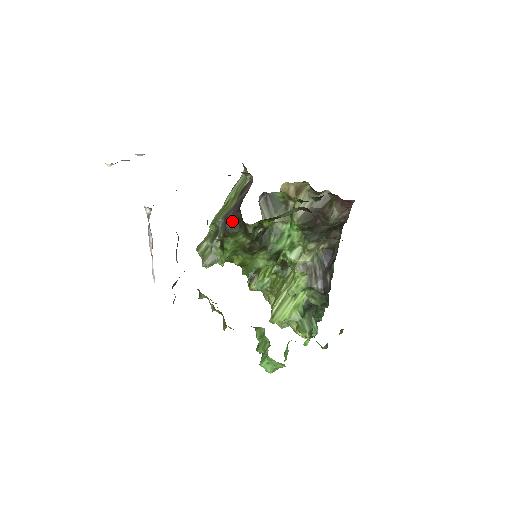
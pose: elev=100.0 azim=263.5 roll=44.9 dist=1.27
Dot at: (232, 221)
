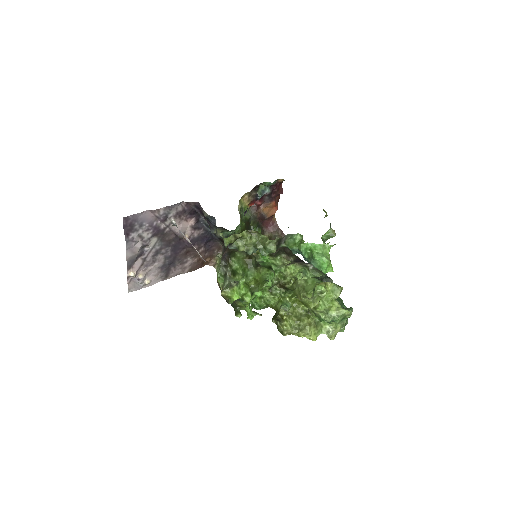
Dot at: (227, 253)
